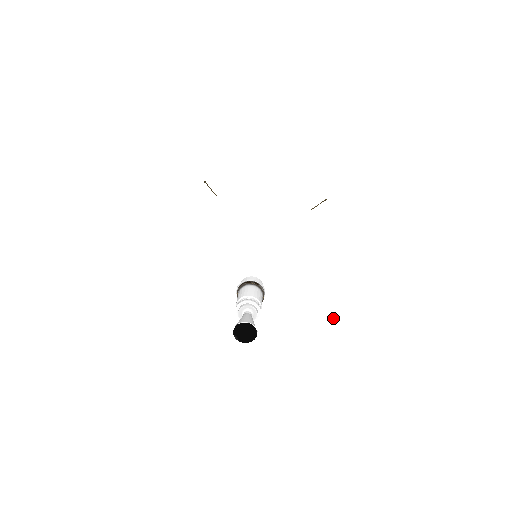
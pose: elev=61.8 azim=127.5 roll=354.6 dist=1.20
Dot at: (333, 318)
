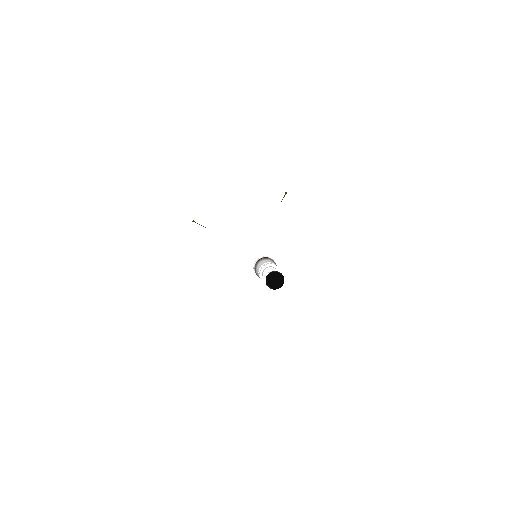
Dot at: (334, 262)
